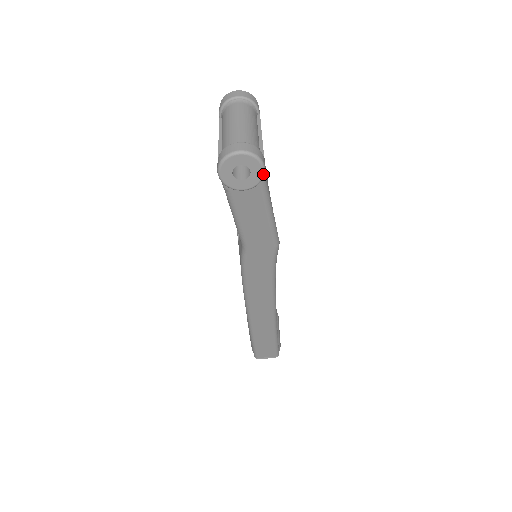
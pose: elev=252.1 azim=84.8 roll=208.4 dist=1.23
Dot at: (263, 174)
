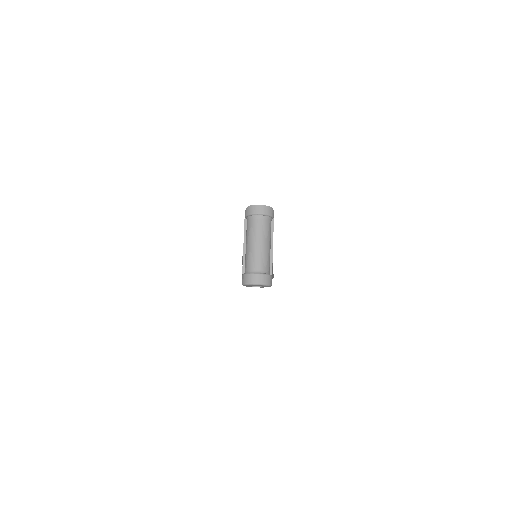
Dot at: occluded
